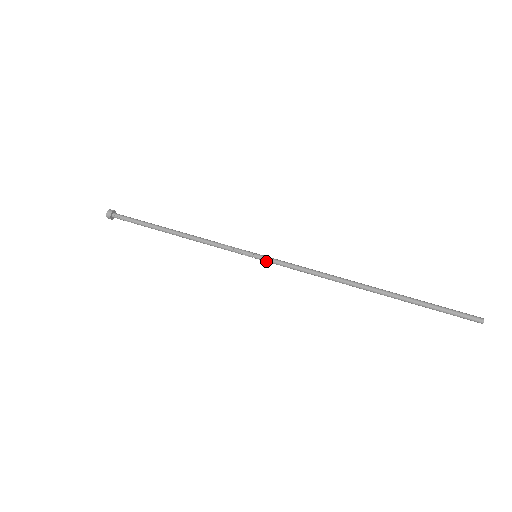
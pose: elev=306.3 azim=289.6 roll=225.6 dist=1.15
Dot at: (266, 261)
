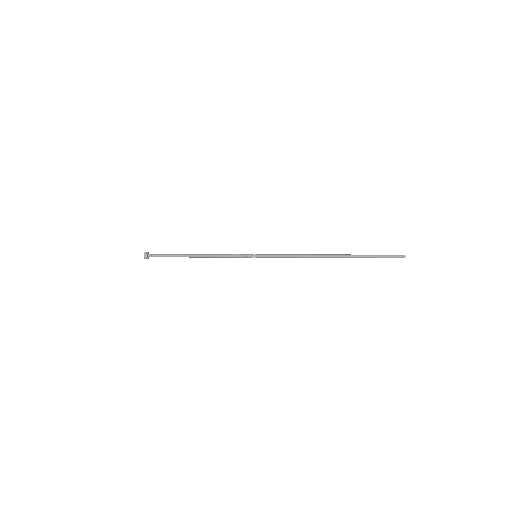
Dot at: (264, 257)
